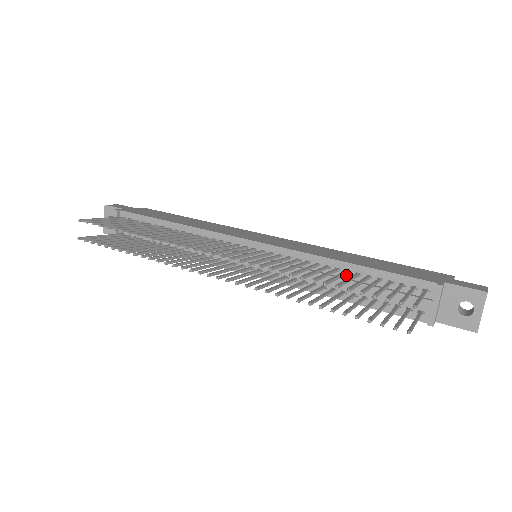
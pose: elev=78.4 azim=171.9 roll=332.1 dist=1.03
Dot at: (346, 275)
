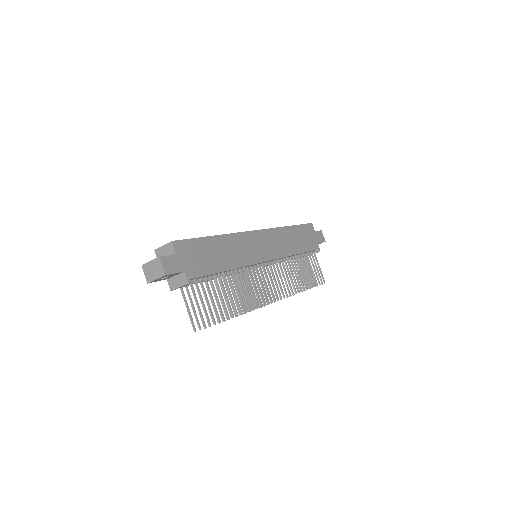
Dot at: (294, 256)
